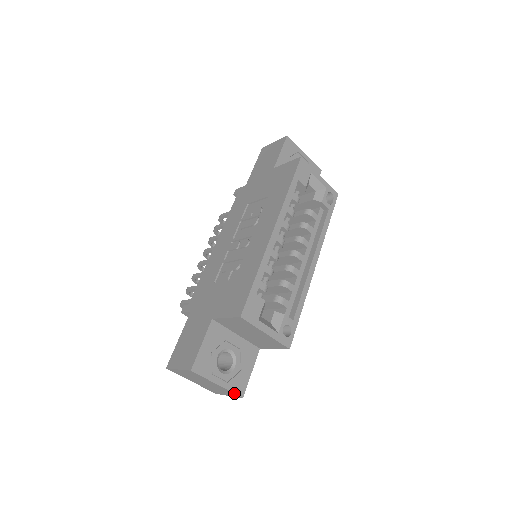
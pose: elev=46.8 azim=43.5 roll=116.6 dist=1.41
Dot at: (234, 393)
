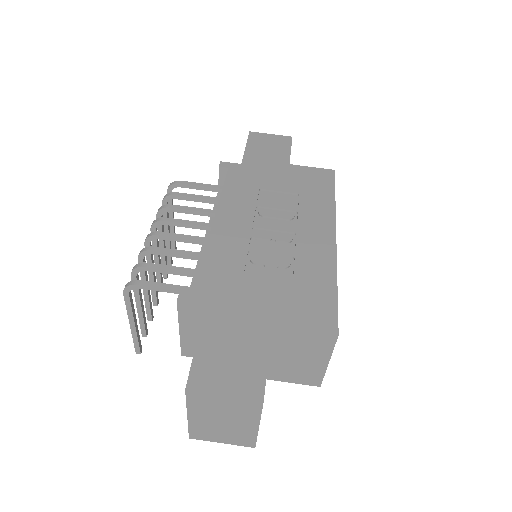
Dot at: (256, 440)
